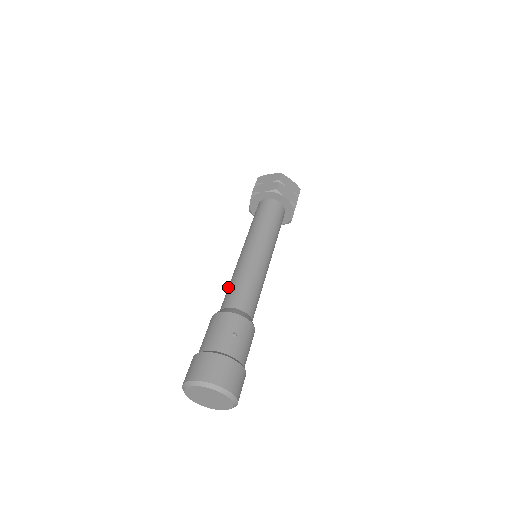
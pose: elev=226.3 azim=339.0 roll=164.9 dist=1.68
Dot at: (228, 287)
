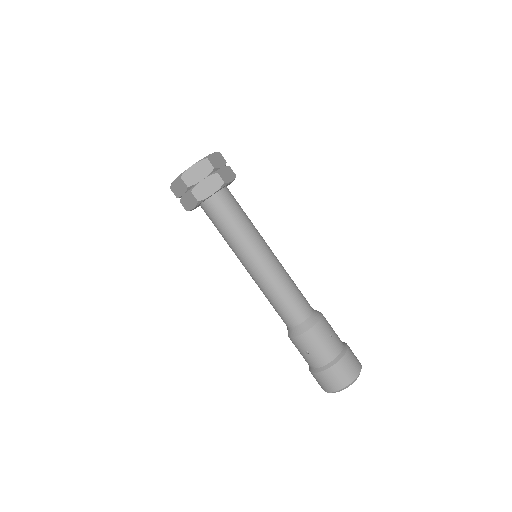
Dot at: (277, 305)
